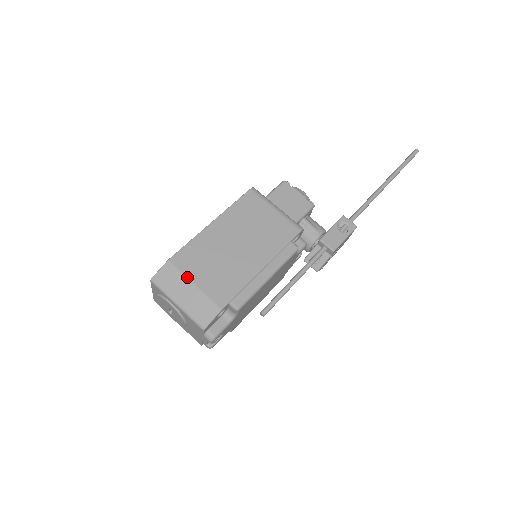
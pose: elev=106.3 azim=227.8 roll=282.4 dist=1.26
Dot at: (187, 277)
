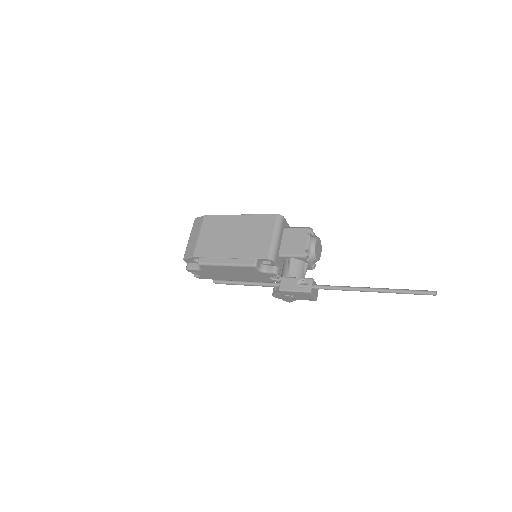
Dot at: (201, 230)
